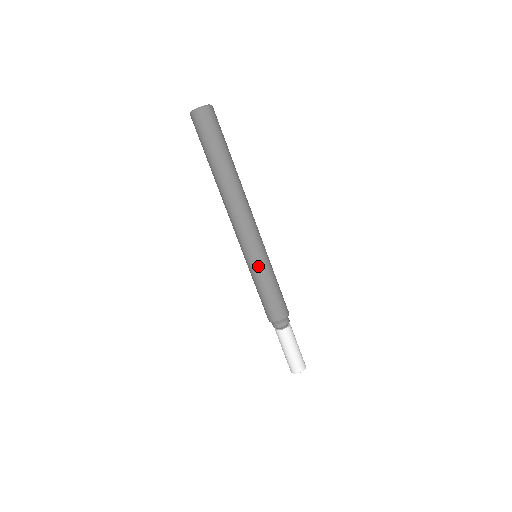
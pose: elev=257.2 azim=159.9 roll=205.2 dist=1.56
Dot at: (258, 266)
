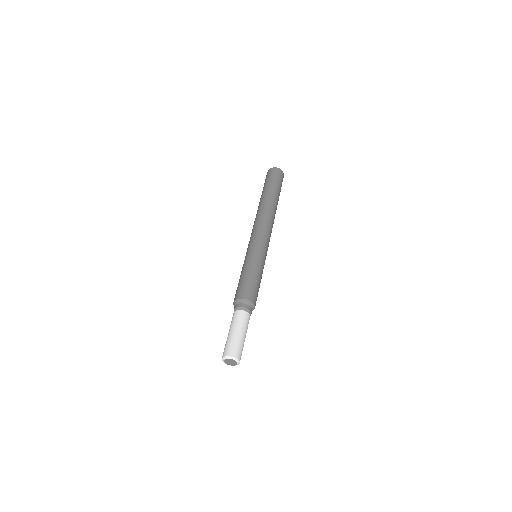
Dot at: (259, 255)
